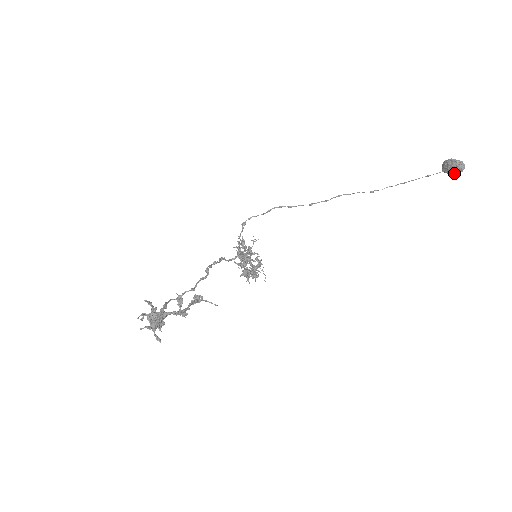
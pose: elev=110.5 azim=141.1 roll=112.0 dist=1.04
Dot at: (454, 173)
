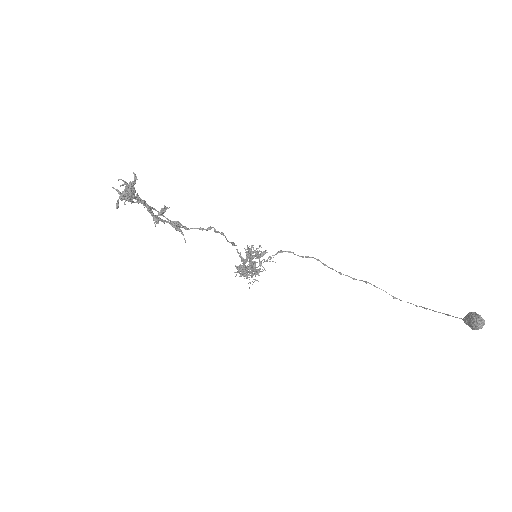
Dot at: (470, 326)
